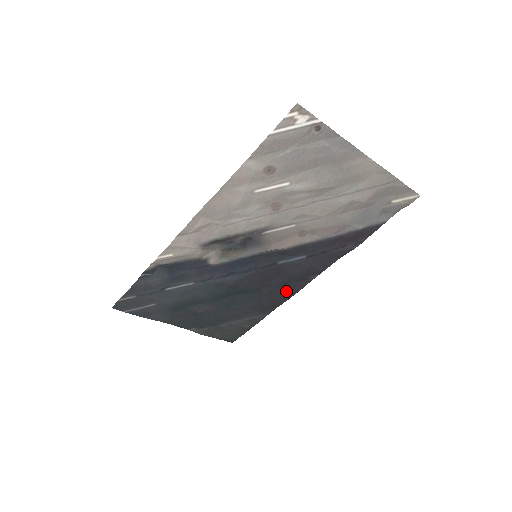
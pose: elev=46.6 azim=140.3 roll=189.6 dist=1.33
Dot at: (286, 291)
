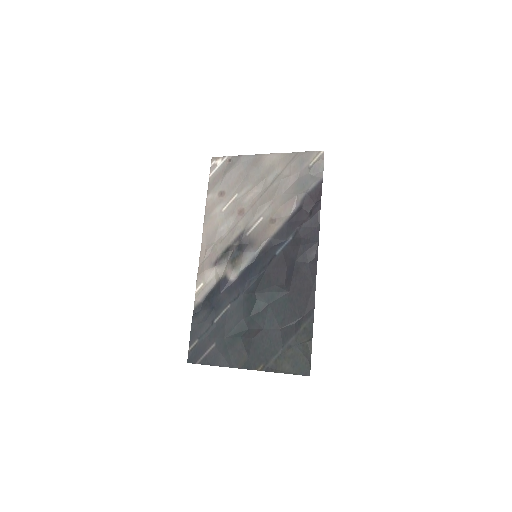
Dot at: (305, 279)
